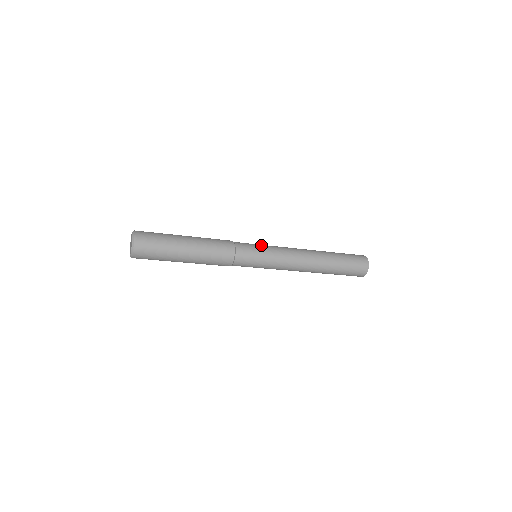
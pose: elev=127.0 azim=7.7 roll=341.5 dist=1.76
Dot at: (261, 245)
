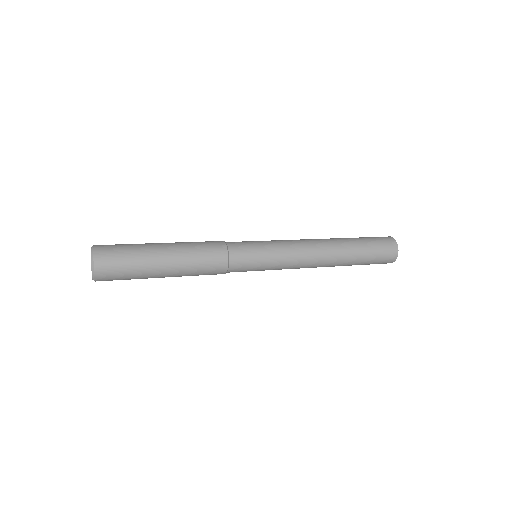
Dot at: (263, 247)
